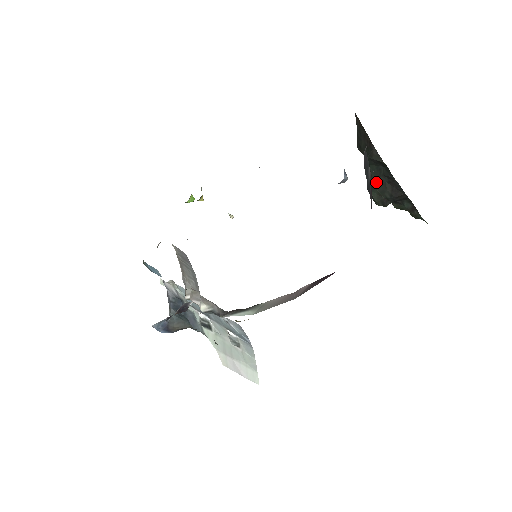
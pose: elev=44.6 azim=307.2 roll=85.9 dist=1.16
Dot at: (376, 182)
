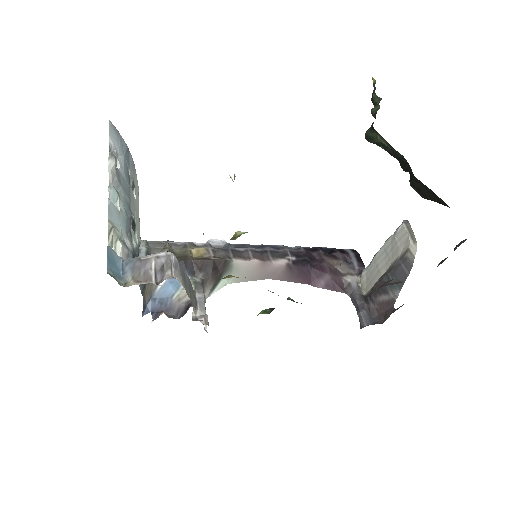
Dot at: (388, 152)
